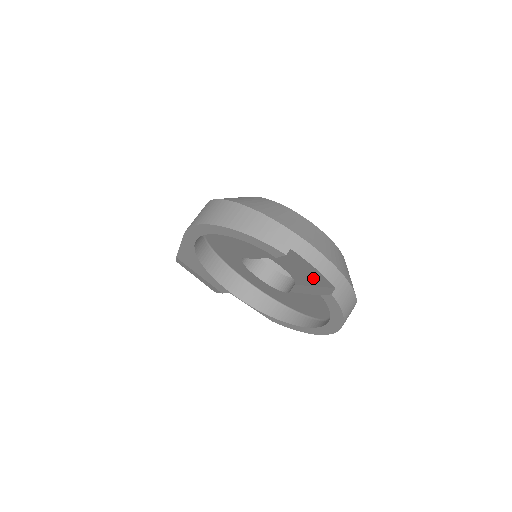
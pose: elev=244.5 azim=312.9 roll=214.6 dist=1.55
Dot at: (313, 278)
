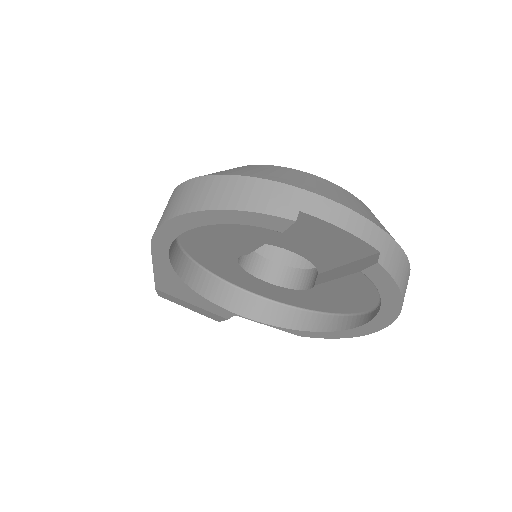
Dot at: (343, 250)
